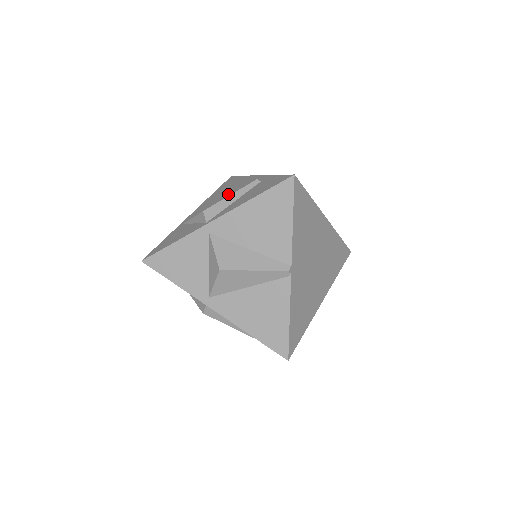
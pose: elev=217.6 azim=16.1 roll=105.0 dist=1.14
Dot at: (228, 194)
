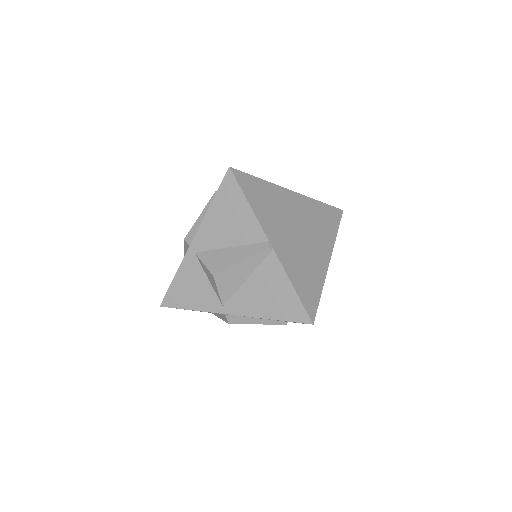
Dot at: occluded
